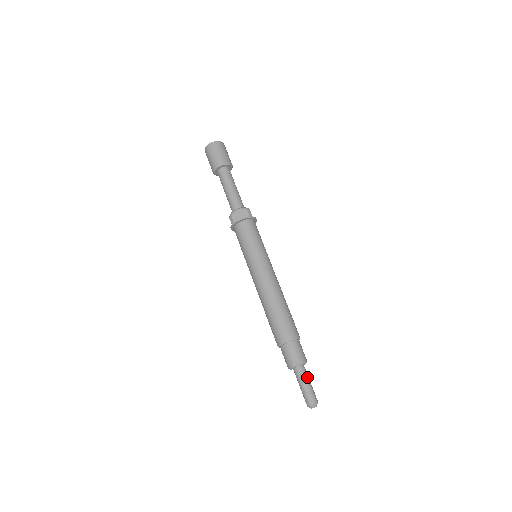
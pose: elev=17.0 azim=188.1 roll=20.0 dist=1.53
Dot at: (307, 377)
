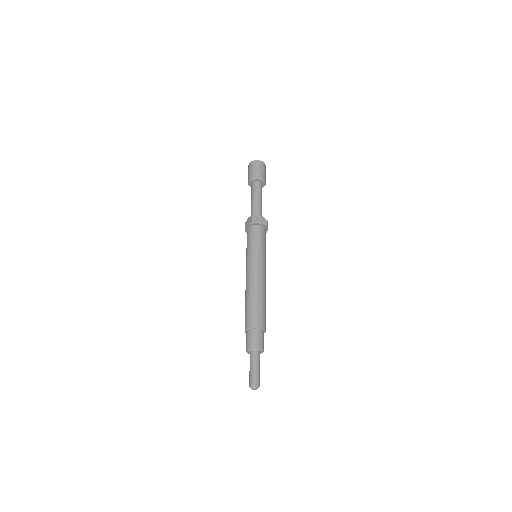
Dot at: (254, 362)
